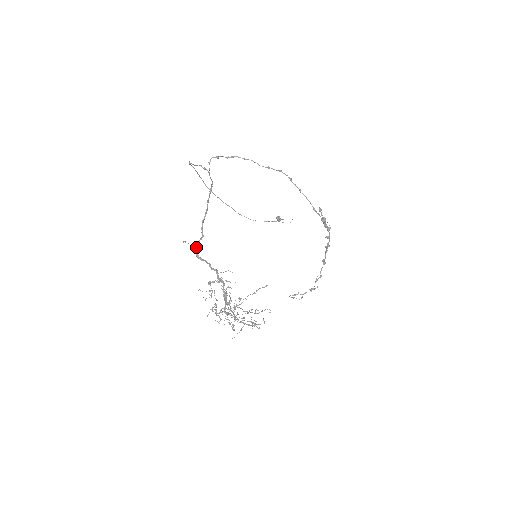
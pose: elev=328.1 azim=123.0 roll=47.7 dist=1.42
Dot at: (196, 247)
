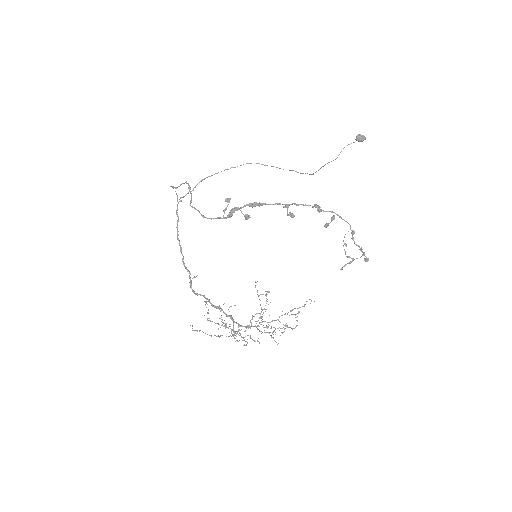
Dot at: (190, 284)
